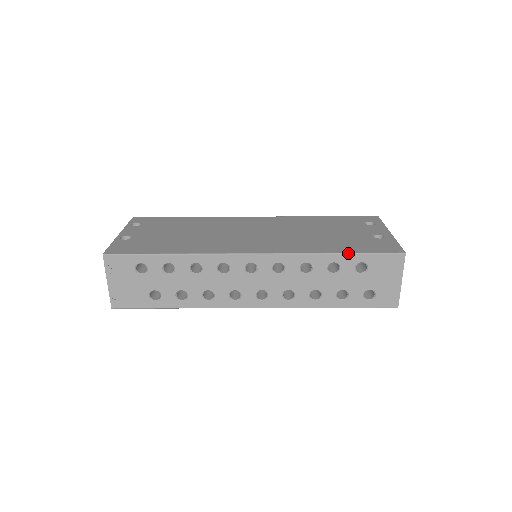
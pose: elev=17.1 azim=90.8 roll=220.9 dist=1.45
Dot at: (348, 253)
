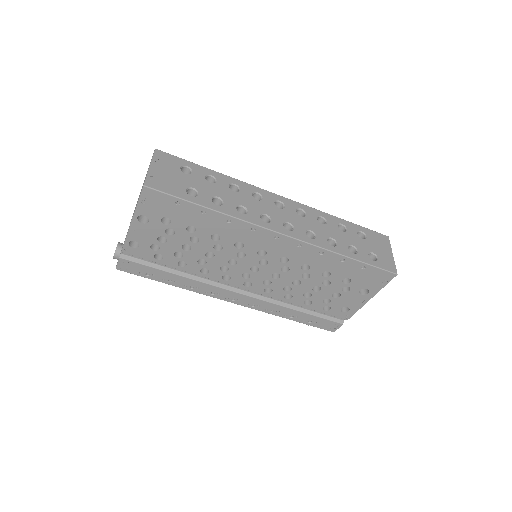
Dot at: (350, 222)
